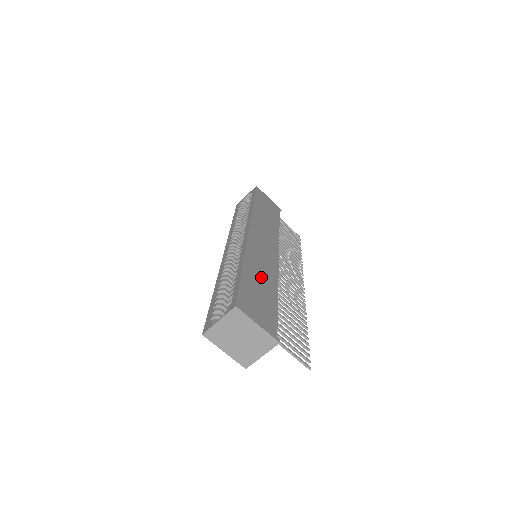
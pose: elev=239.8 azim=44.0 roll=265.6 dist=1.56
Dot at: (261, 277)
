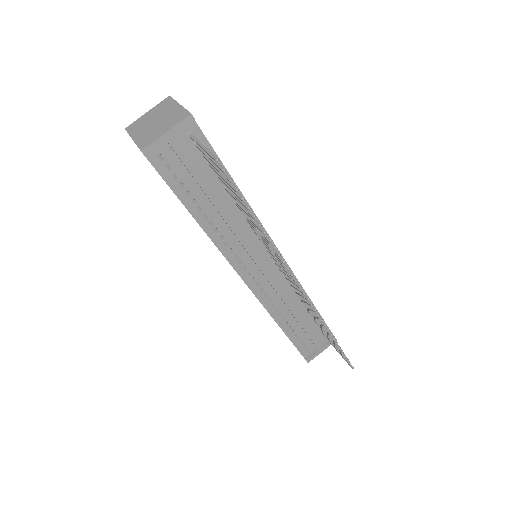
Dot at: occluded
